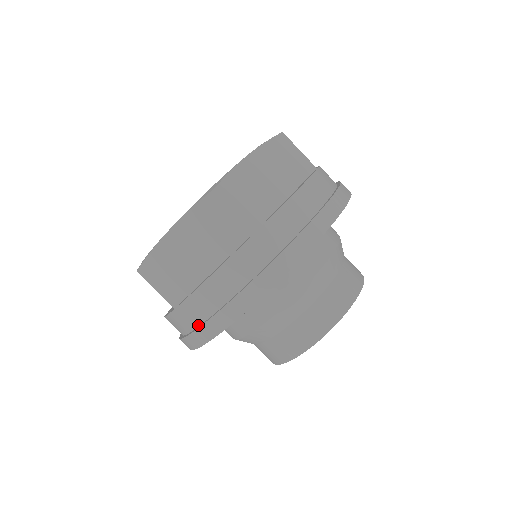
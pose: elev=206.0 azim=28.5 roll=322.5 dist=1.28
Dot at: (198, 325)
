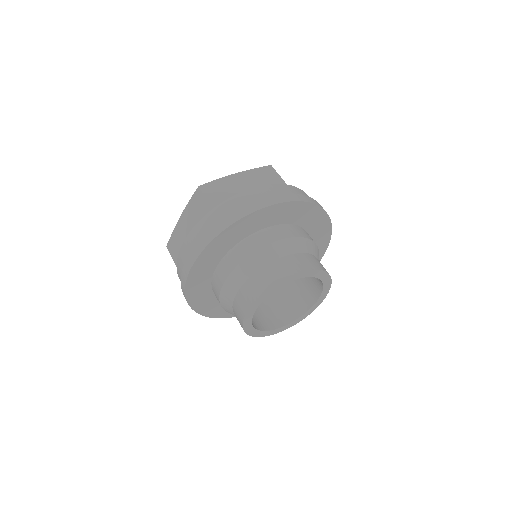
Dot at: (229, 216)
